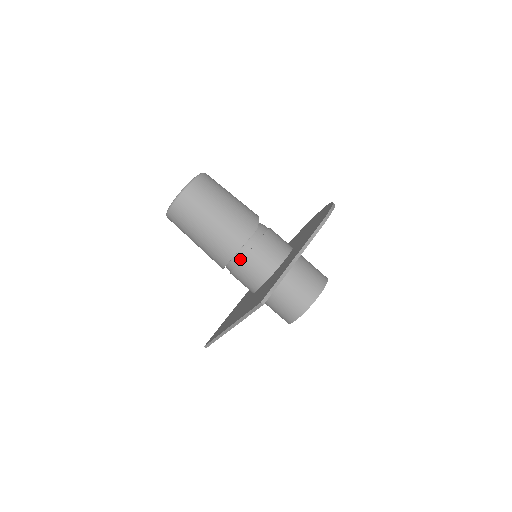
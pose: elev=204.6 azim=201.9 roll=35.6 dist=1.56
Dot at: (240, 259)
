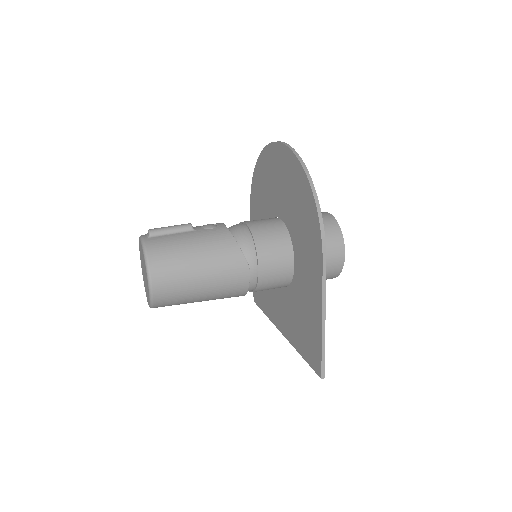
Dot at: (251, 290)
